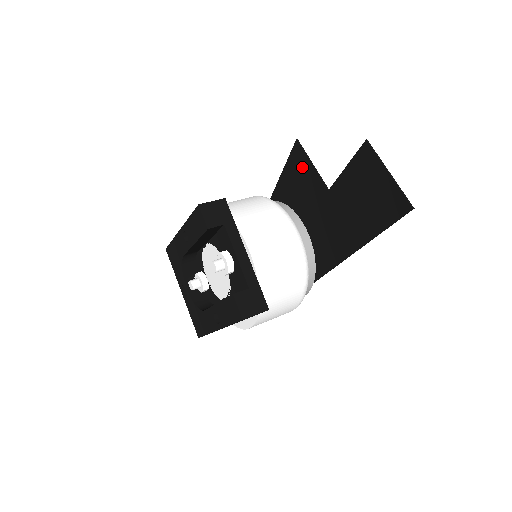
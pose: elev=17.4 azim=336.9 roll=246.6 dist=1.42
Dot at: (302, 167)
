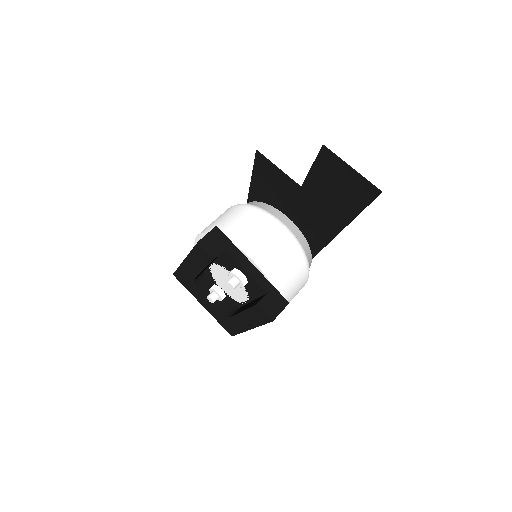
Dot at: (269, 172)
